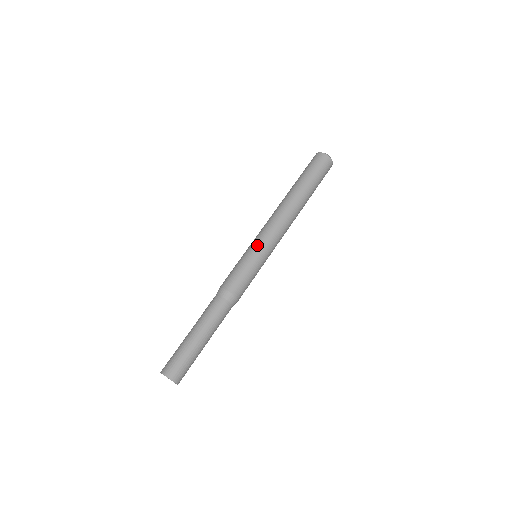
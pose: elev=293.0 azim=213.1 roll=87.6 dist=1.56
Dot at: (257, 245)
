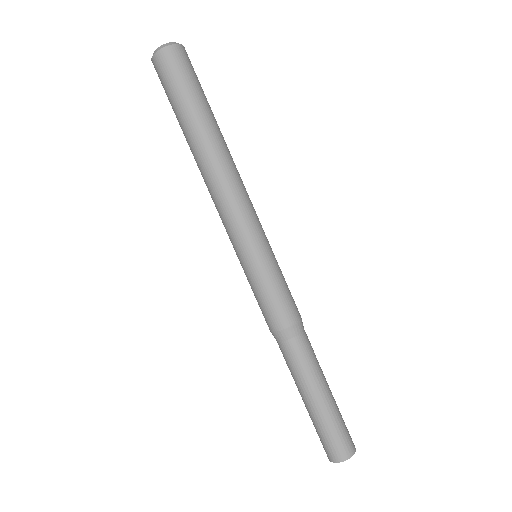
Dot at: (262, 243)
